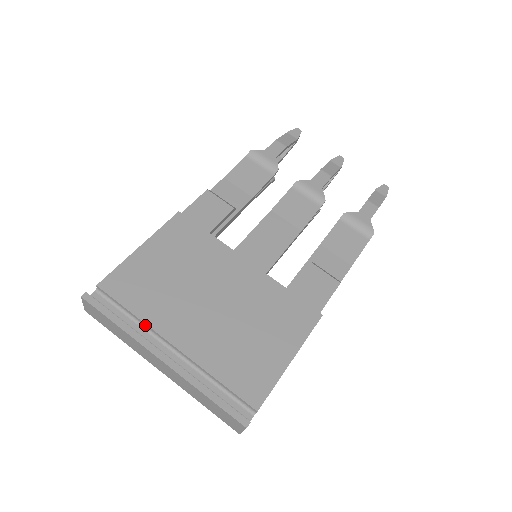
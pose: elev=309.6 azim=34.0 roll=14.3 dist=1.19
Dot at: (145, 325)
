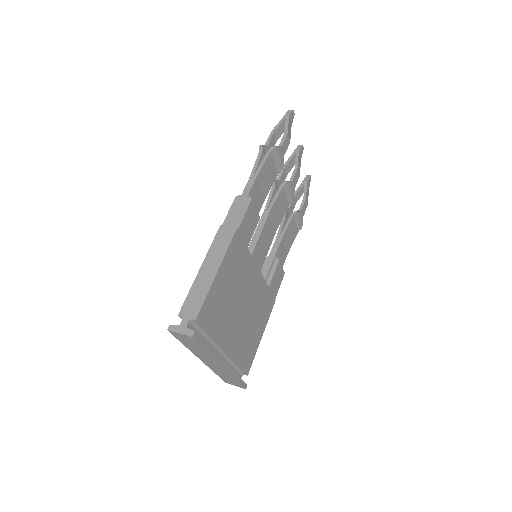
Dot at: (213, 341)
